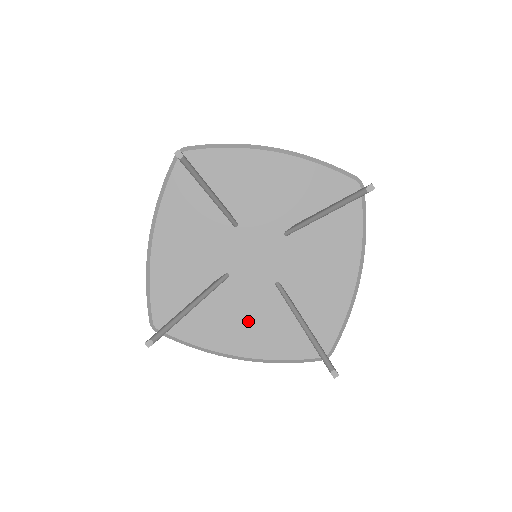
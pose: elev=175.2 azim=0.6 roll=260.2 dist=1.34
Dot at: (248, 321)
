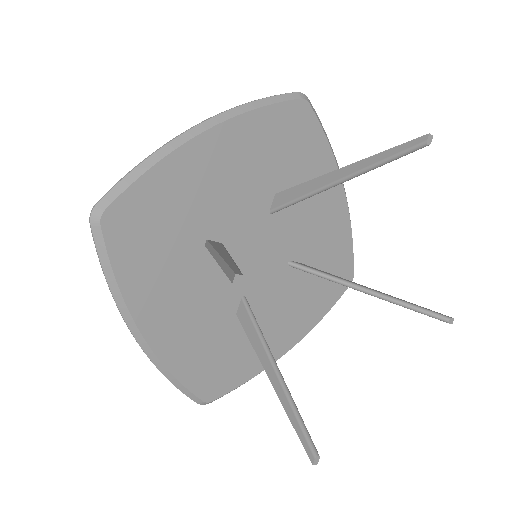
Dot at: (189, 309)
